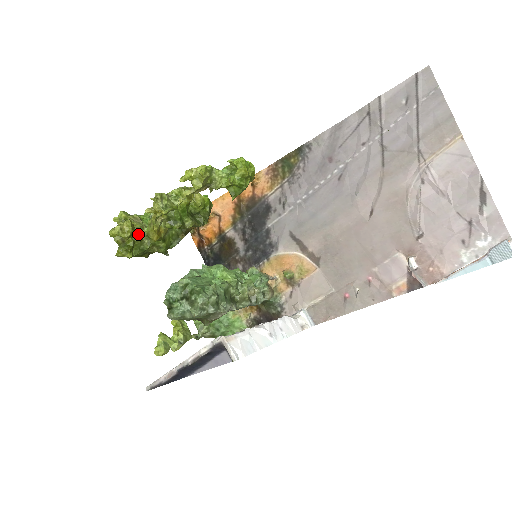
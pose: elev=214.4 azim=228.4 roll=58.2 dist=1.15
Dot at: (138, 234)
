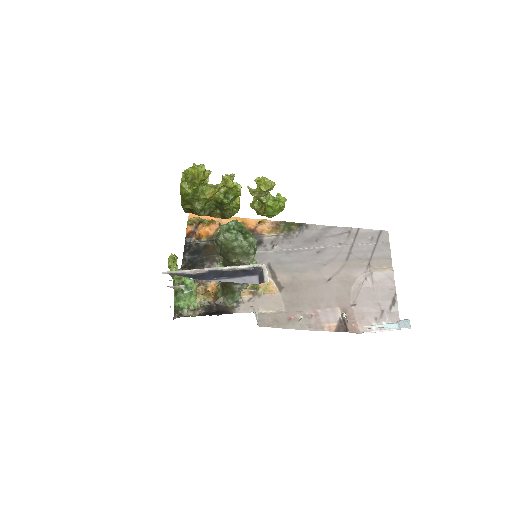
Dot at: (200, 185)
